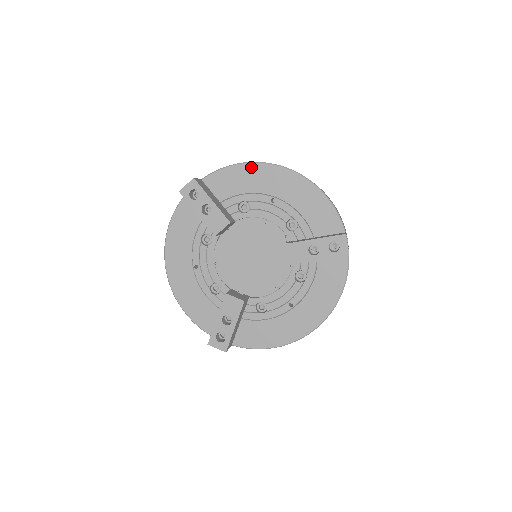
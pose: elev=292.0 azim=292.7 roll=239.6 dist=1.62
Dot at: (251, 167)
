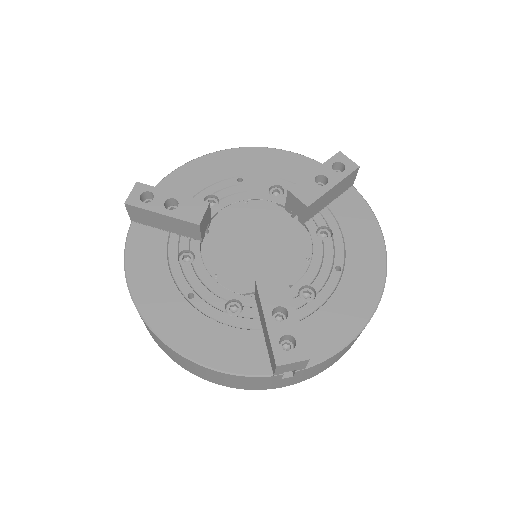
Dot at: (195, 163)
